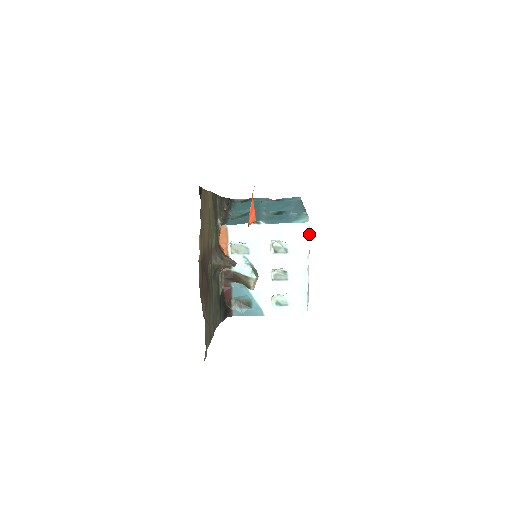
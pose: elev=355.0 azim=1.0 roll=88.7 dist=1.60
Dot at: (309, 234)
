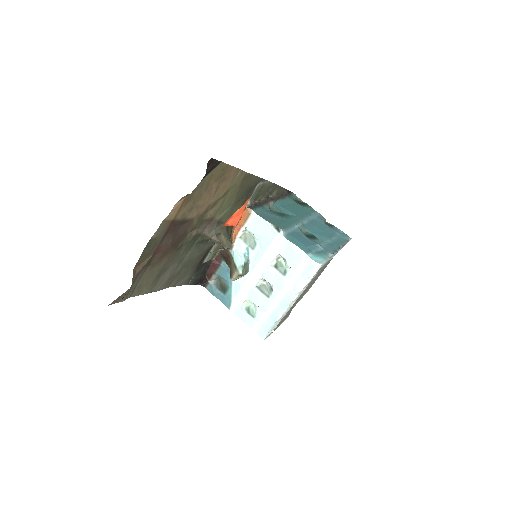
Dot at: (313, 275)
